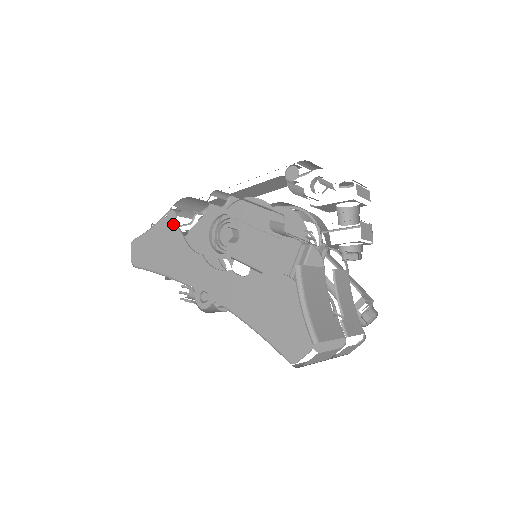
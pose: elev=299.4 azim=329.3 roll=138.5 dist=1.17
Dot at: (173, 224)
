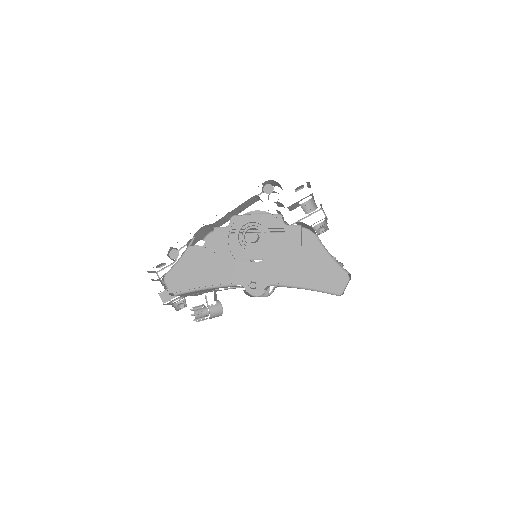
Dot at: (201, 248)
